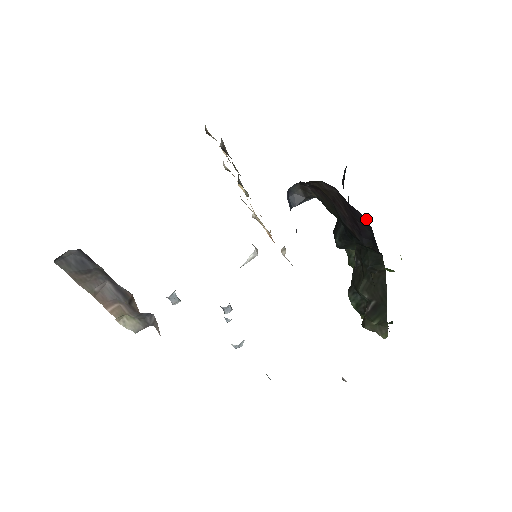
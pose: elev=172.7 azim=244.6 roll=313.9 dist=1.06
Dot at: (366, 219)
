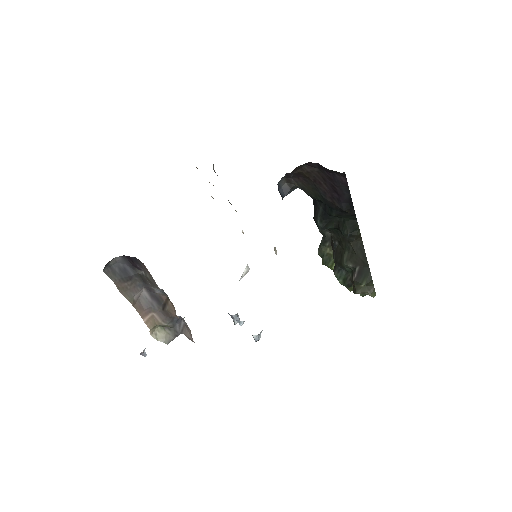
Dot at: (345, 178)
